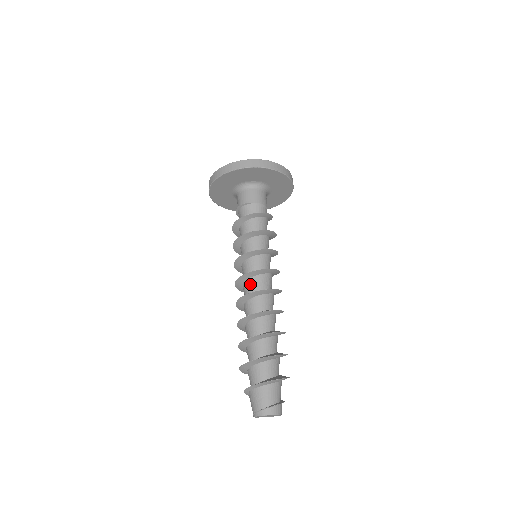
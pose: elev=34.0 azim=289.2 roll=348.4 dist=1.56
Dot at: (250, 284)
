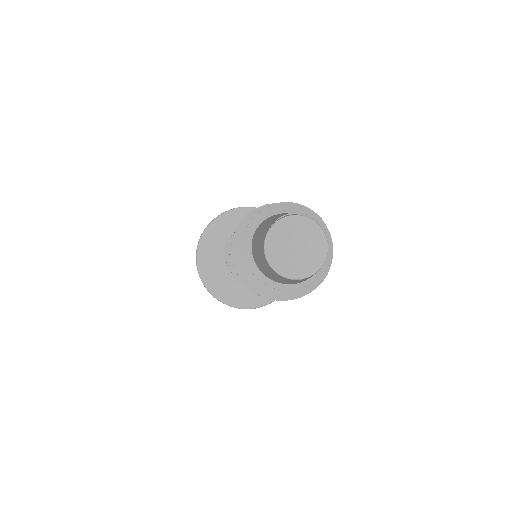
Dot at: occluded
